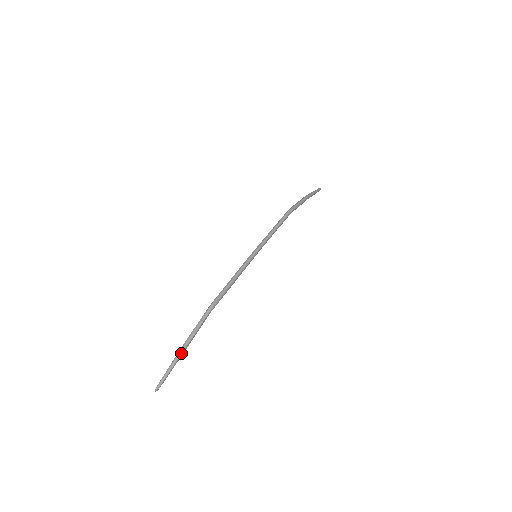
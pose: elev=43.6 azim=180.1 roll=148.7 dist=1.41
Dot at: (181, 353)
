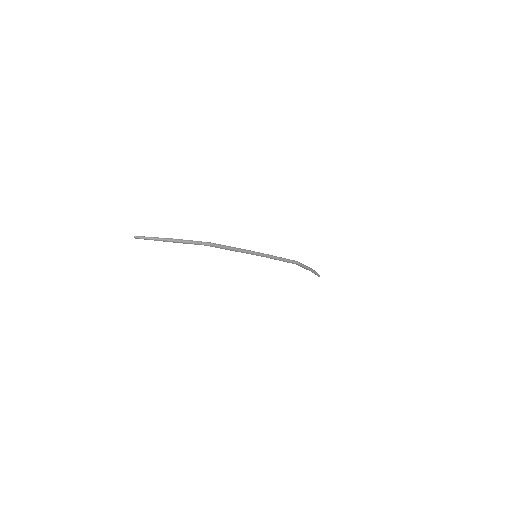
Dot at: (168, 240)
